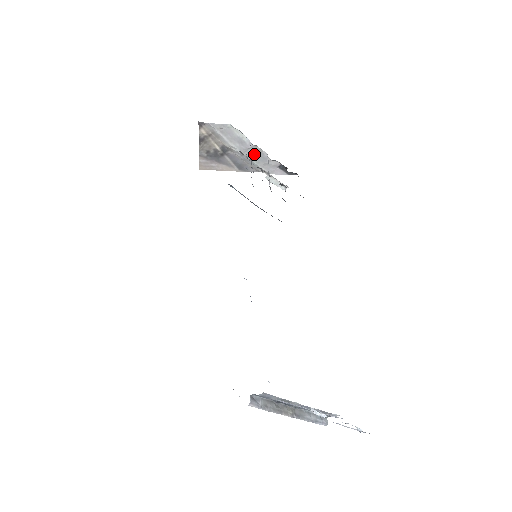
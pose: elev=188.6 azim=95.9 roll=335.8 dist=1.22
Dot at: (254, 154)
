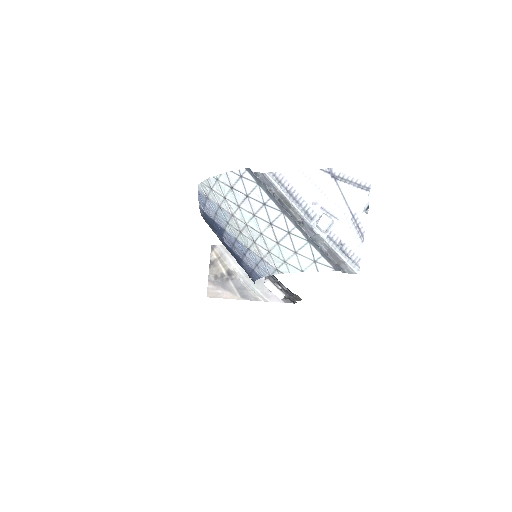
Dot at: occluded
